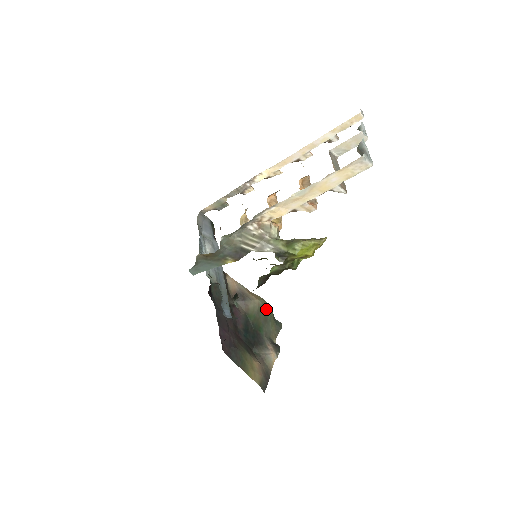
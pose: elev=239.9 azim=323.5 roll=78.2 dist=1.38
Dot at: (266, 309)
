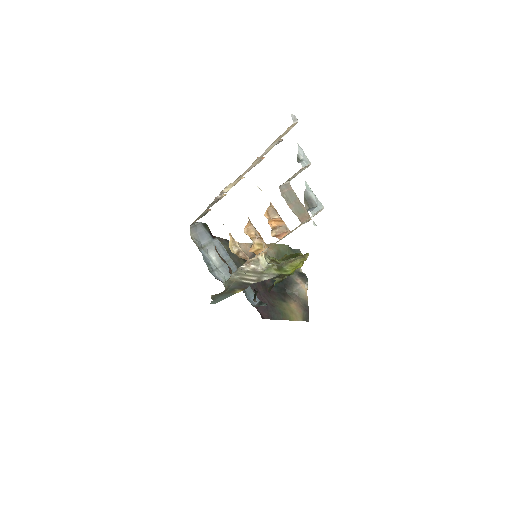
Dot at: (282, 251)
